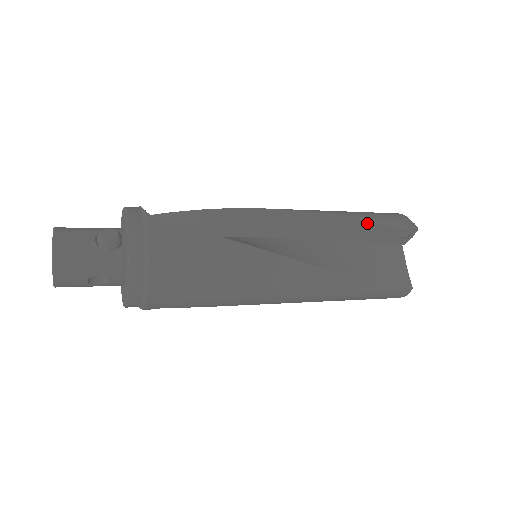
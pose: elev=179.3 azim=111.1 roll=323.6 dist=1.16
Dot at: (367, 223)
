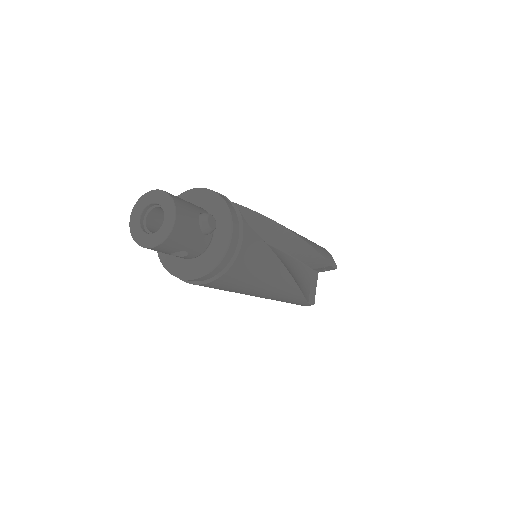
Dot at: (320, 257)
